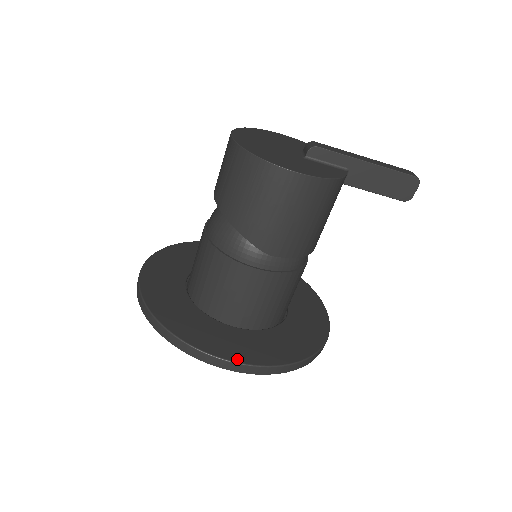
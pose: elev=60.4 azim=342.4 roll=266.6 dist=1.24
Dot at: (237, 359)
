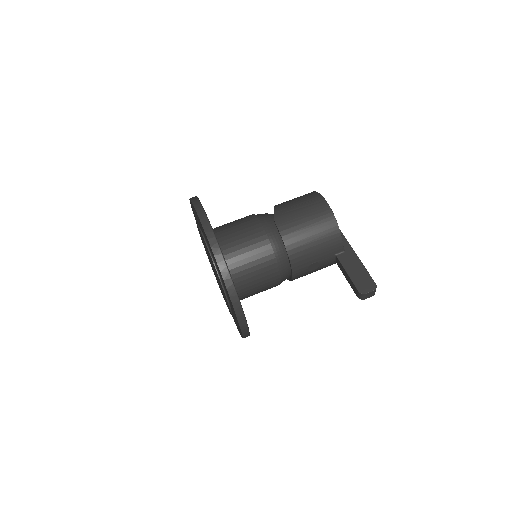
Dot at: occluded
